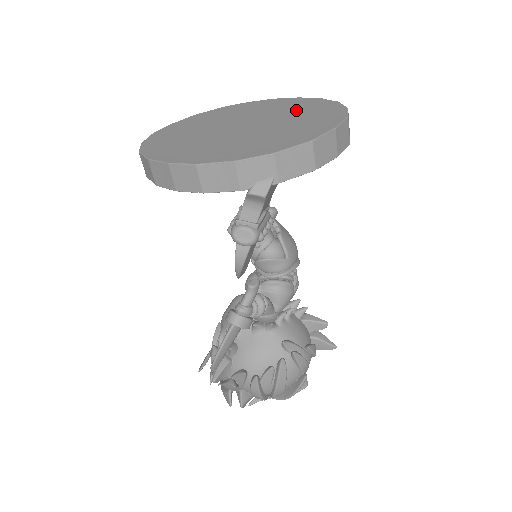
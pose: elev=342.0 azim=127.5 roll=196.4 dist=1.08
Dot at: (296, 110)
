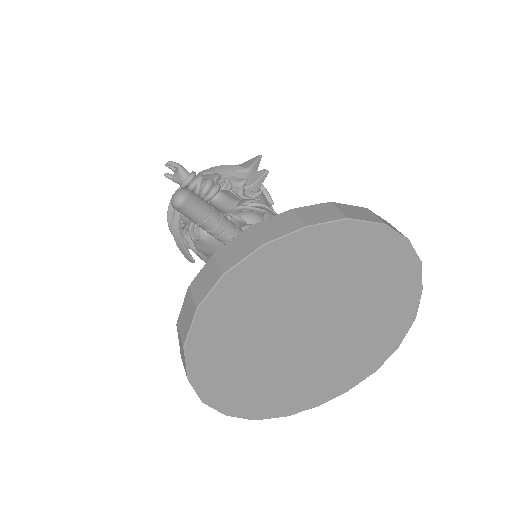
Dot at: (346, 272)
